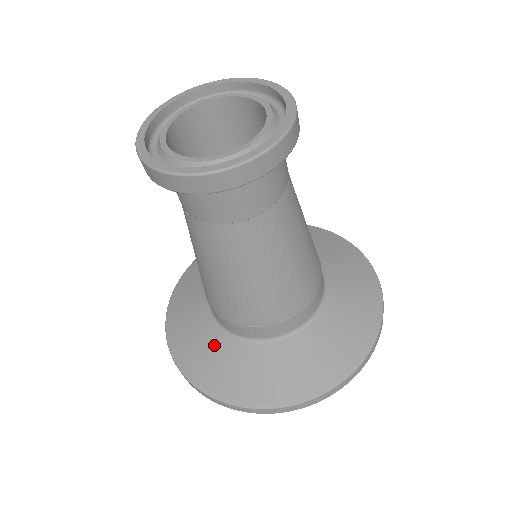
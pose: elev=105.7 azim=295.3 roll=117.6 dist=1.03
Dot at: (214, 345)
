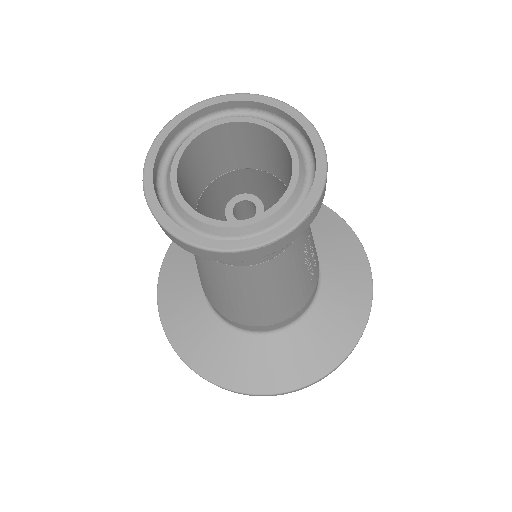
Dot at: (189, 286)
